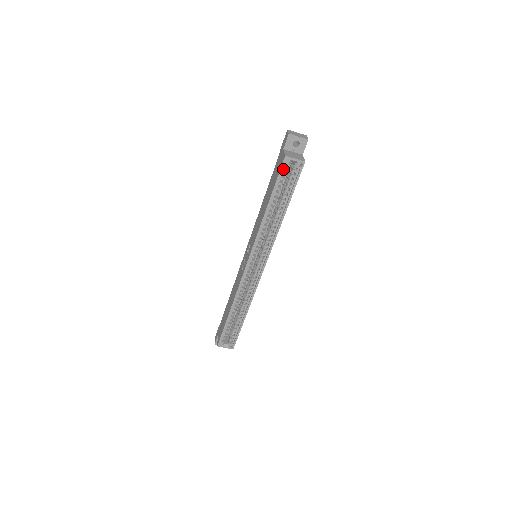
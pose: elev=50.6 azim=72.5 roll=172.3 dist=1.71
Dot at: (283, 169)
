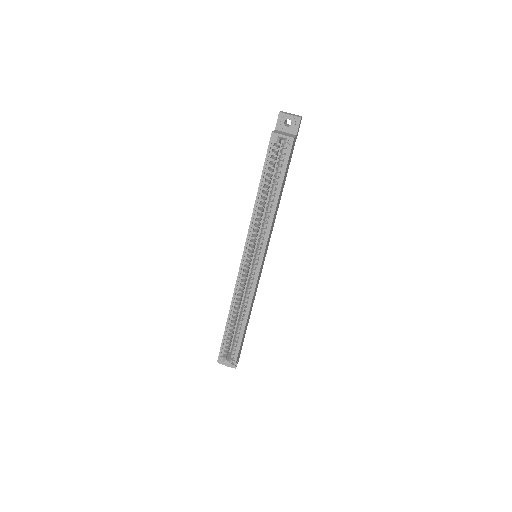
Dot at: (272, 148)
